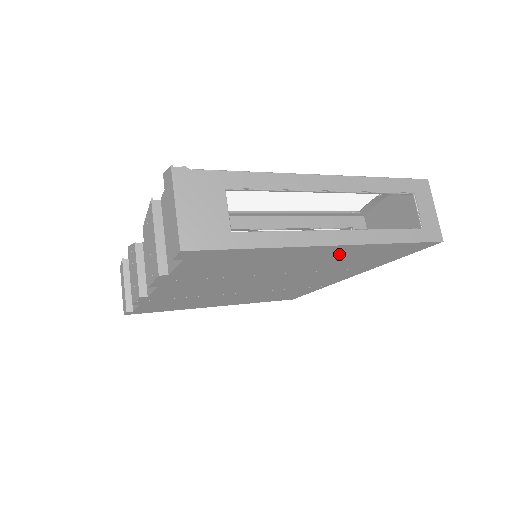
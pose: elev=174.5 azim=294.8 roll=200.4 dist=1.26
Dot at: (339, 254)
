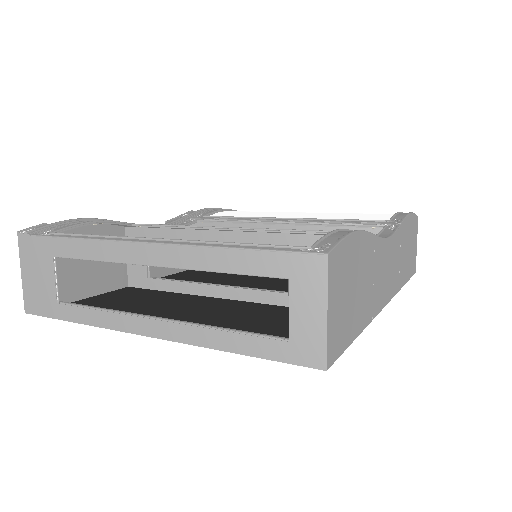
Dot at: occluded
